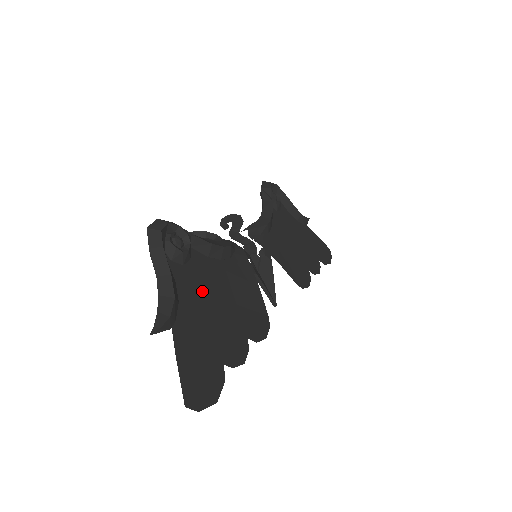
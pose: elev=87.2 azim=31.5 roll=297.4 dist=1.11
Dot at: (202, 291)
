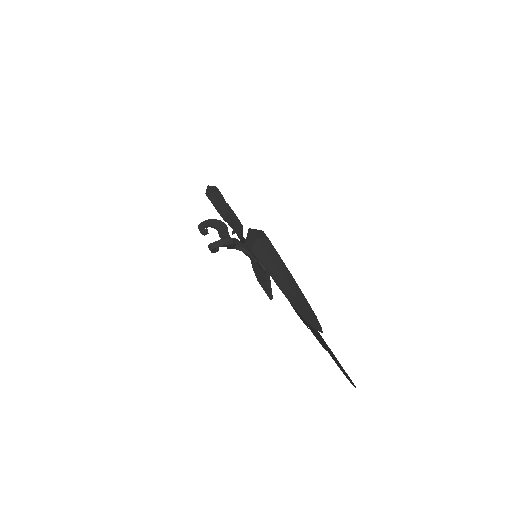
Dot at: occluded
